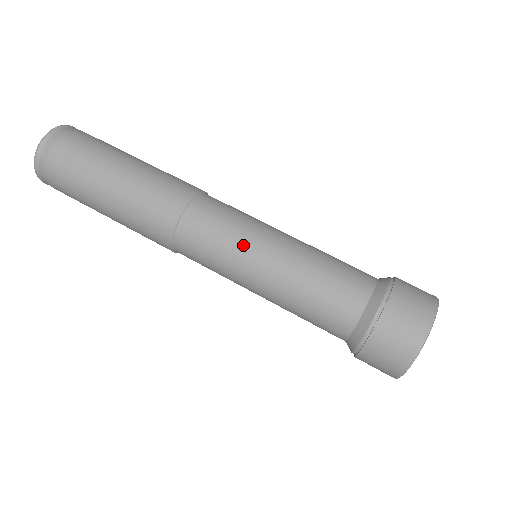
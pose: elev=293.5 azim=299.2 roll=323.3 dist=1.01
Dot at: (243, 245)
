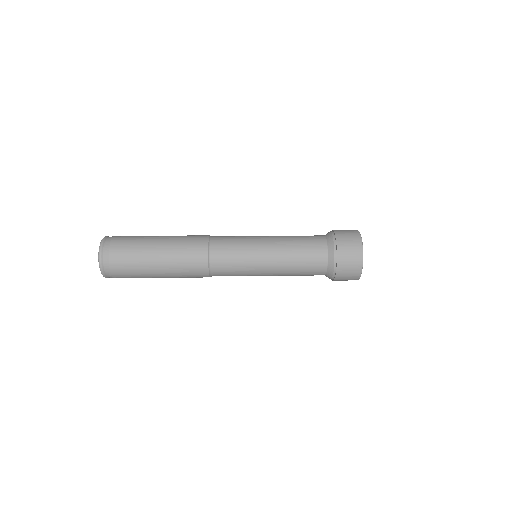
Dot at: (250, 245)
